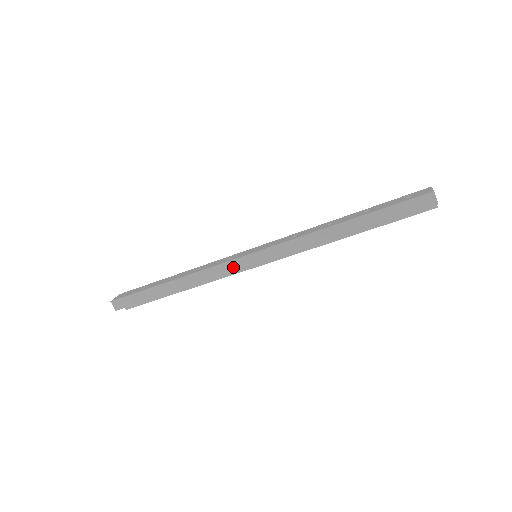
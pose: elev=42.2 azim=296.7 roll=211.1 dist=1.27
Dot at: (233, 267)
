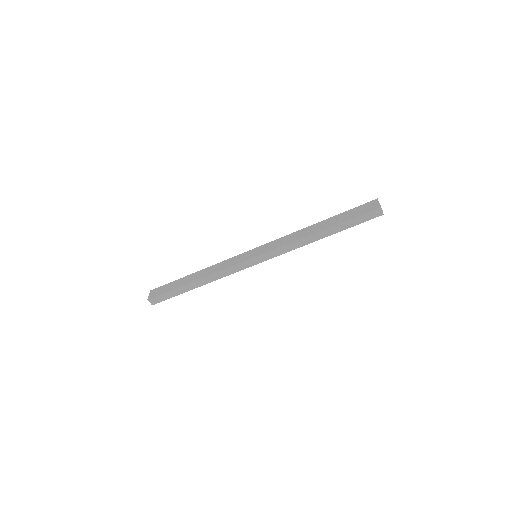
Dot at: (241, 267)
